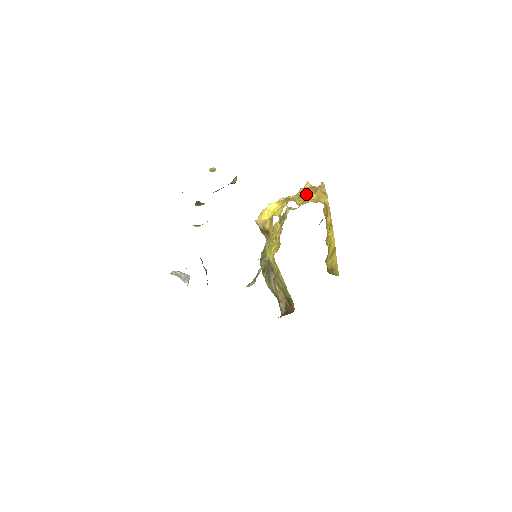
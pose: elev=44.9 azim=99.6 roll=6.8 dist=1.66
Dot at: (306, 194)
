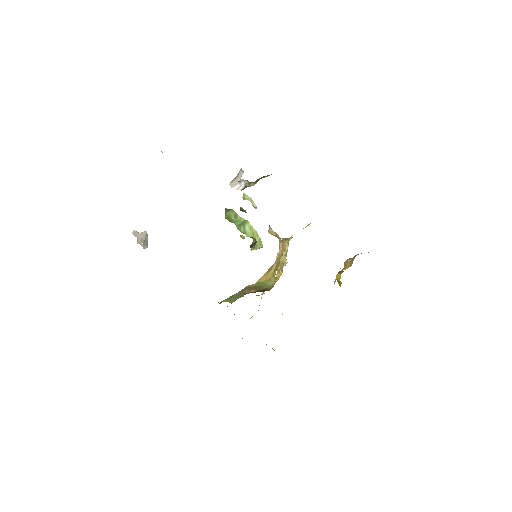
Dot at: occluded
